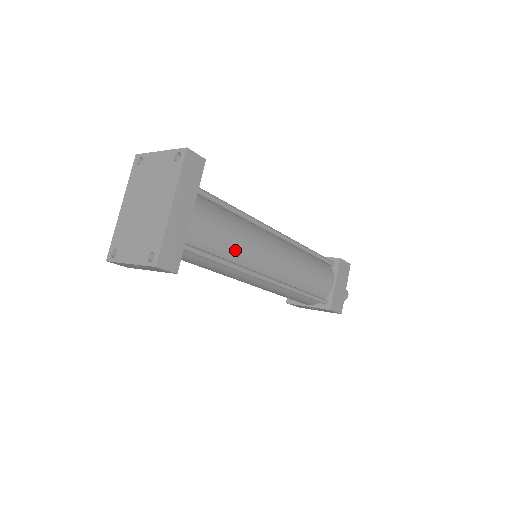
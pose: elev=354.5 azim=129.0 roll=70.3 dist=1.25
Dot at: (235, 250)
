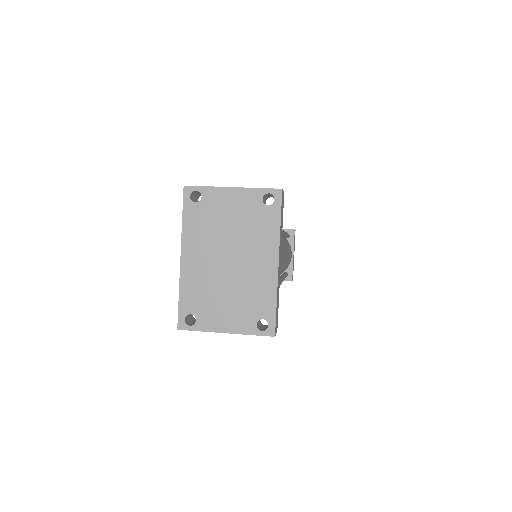
Dot at: occluded
